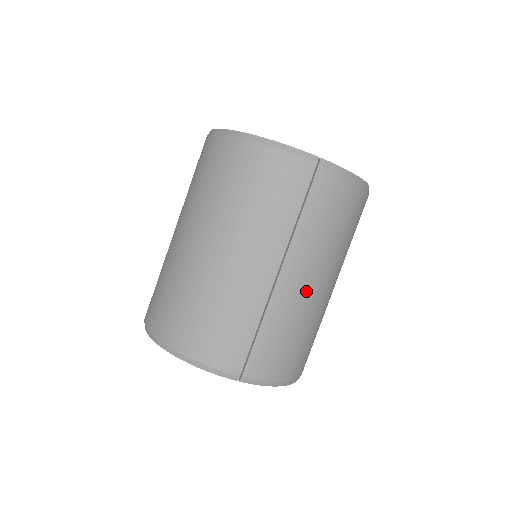
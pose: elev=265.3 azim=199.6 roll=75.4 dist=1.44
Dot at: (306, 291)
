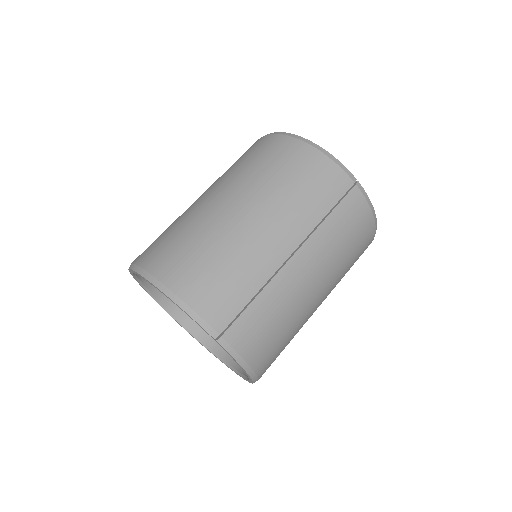
Dot at: (305, 286)
